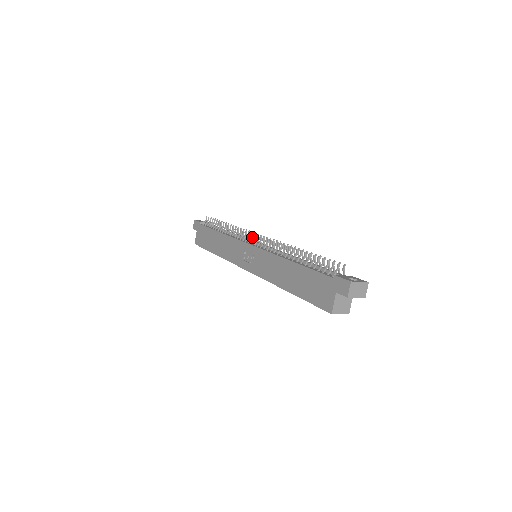
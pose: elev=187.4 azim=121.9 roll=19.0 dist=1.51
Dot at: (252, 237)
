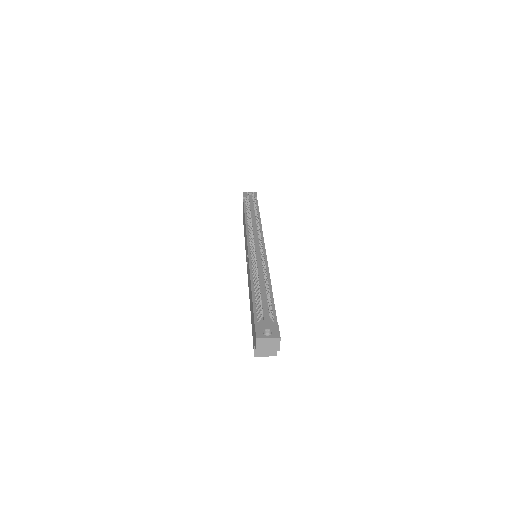
Dot at: occluded
